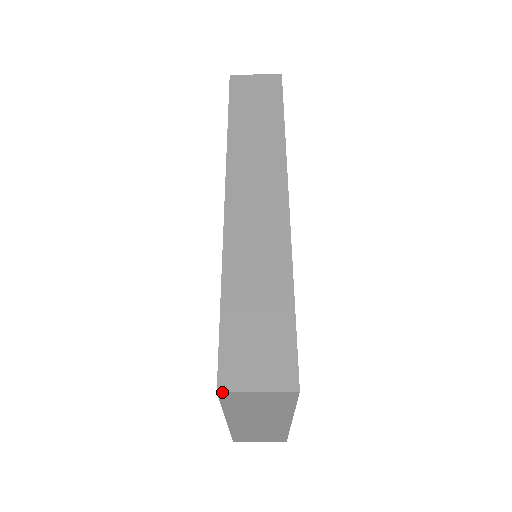
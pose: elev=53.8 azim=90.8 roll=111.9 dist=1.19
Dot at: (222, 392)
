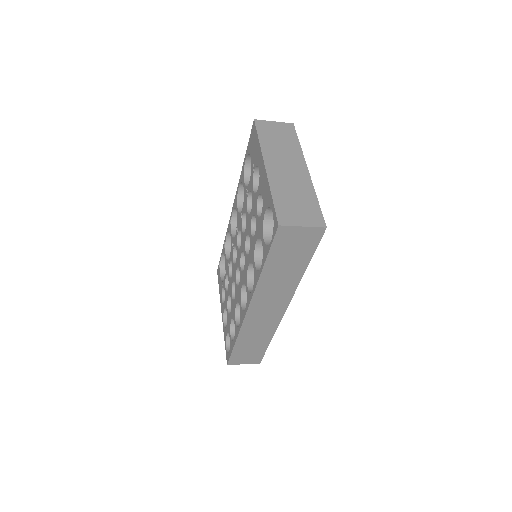
Dot at: occluded
